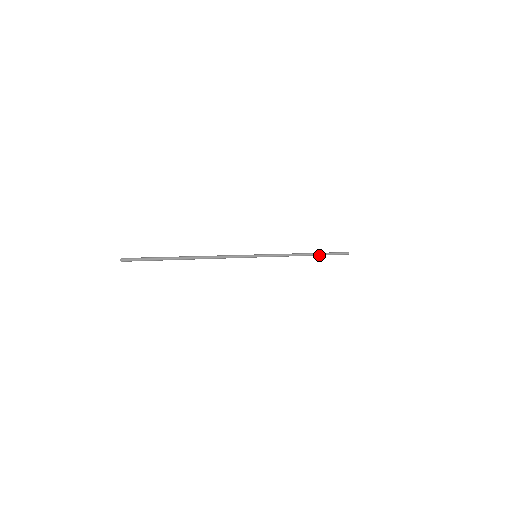
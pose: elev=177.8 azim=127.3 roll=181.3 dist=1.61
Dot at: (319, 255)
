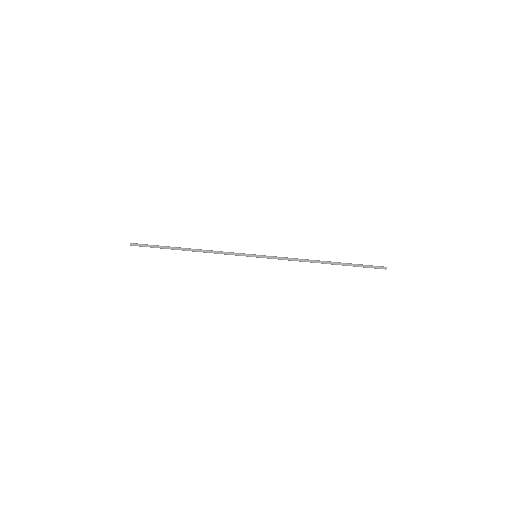
Dot at: occluded
